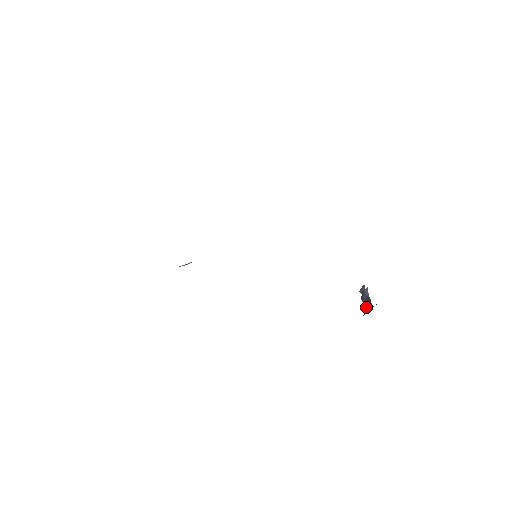
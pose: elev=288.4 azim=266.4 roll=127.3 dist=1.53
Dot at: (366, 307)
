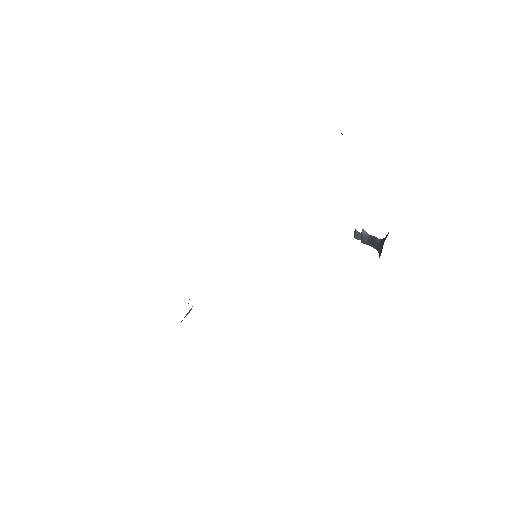
Dot at: (375, 246)
